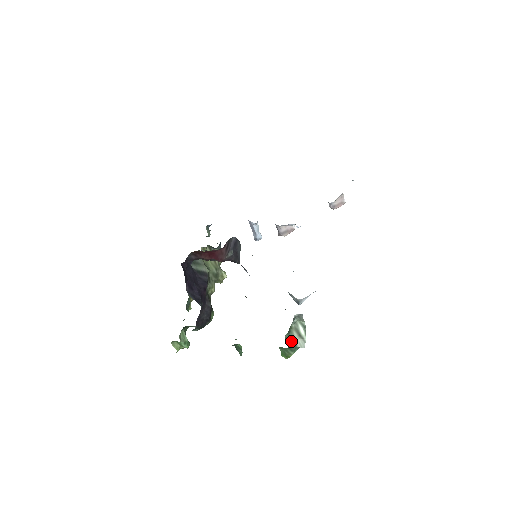
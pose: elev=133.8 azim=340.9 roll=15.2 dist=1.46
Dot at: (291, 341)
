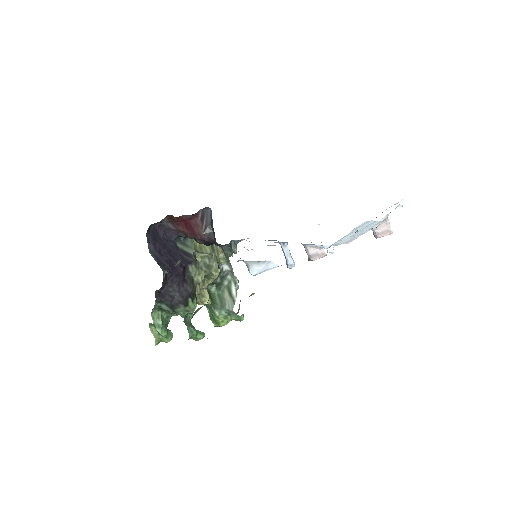
Dot at: (219, 299)
